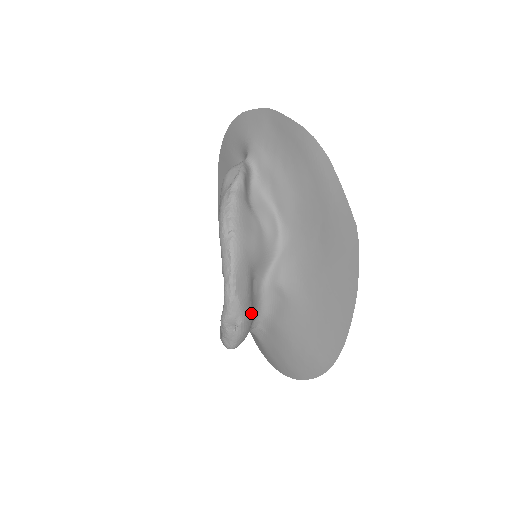
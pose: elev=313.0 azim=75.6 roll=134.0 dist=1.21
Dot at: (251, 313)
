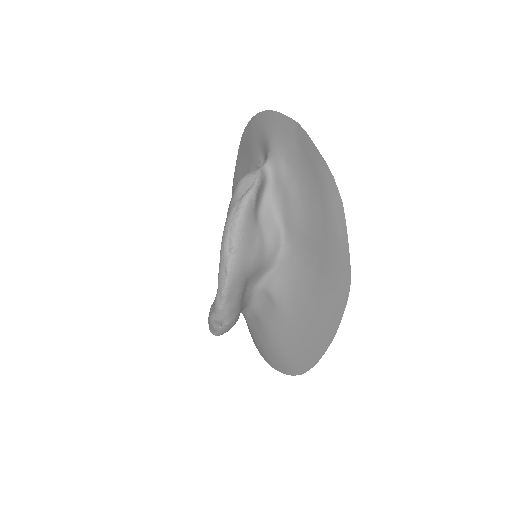
Dot at: (239, 314)
